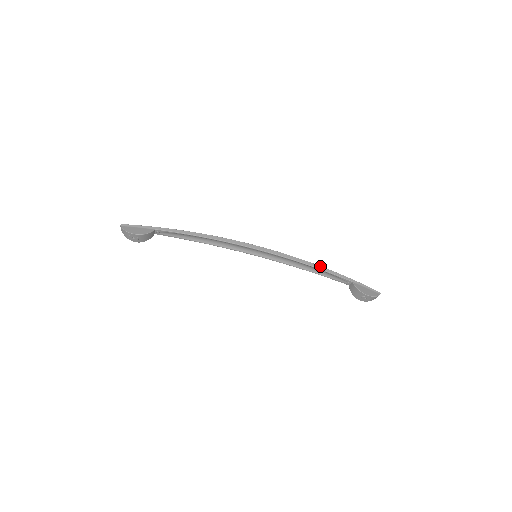
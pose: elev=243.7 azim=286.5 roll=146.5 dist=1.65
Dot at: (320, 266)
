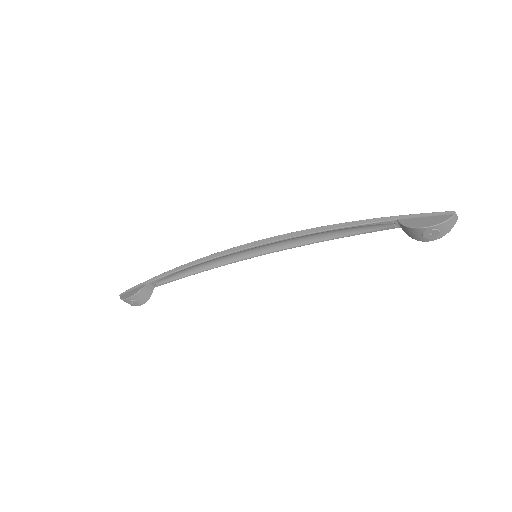
Dot at: (339, 224)
